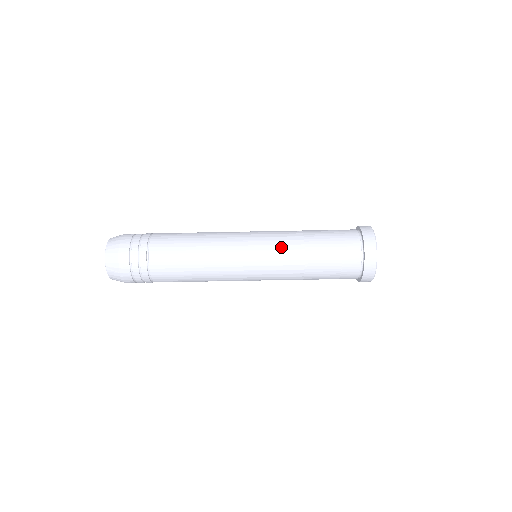
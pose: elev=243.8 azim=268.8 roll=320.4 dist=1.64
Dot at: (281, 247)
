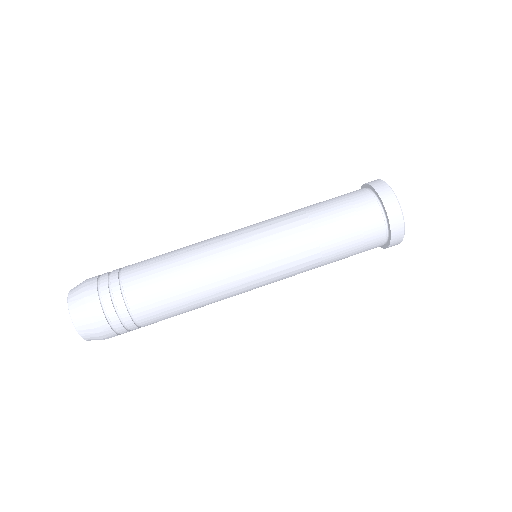
Dot at: (275, 217)
